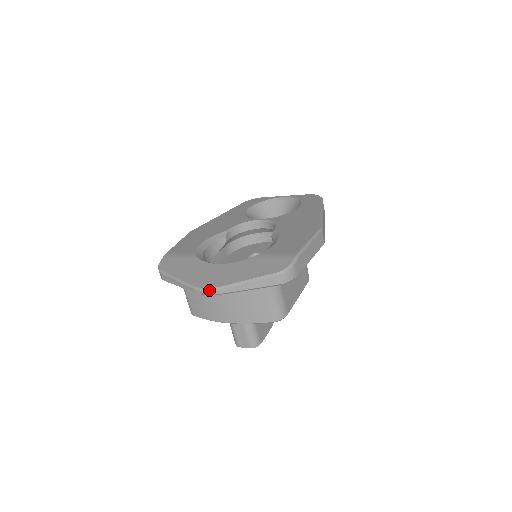
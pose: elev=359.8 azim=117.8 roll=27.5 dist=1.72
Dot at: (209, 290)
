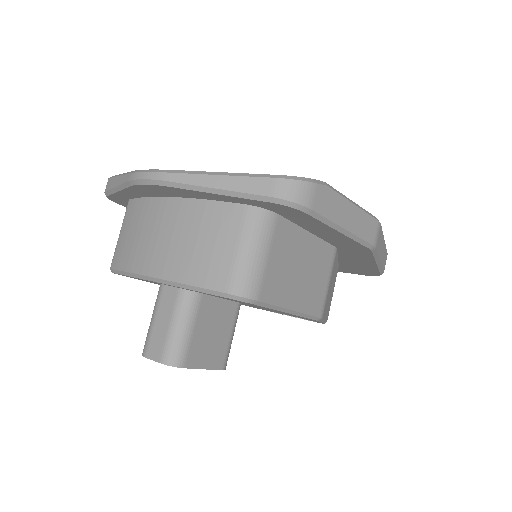
Dot at: (152, 171)
